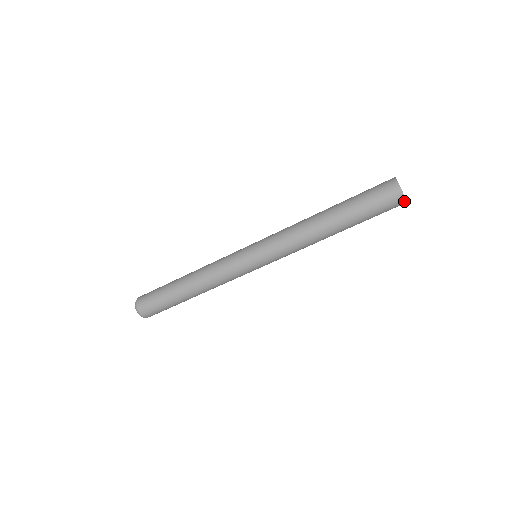
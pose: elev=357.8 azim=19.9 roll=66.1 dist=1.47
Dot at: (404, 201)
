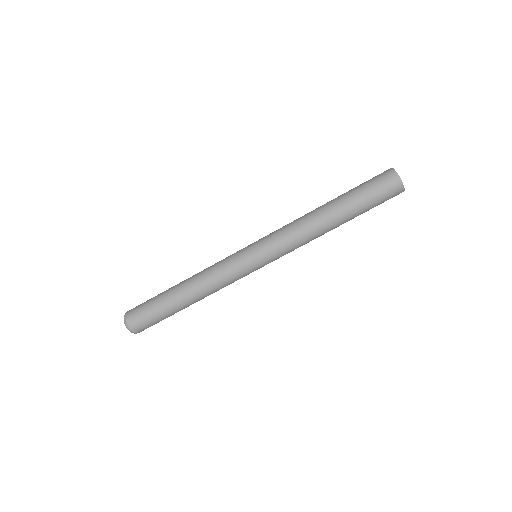
Dot at: occluded
